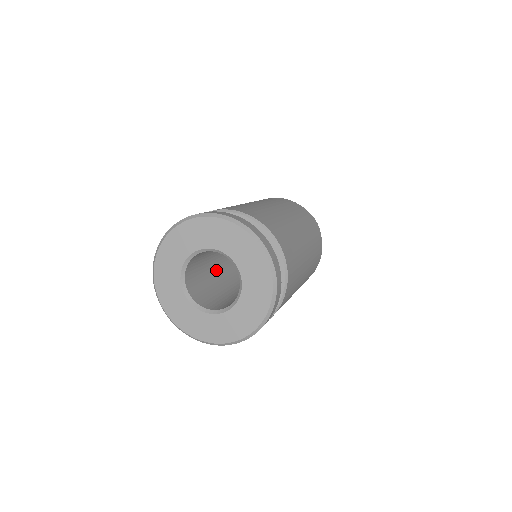
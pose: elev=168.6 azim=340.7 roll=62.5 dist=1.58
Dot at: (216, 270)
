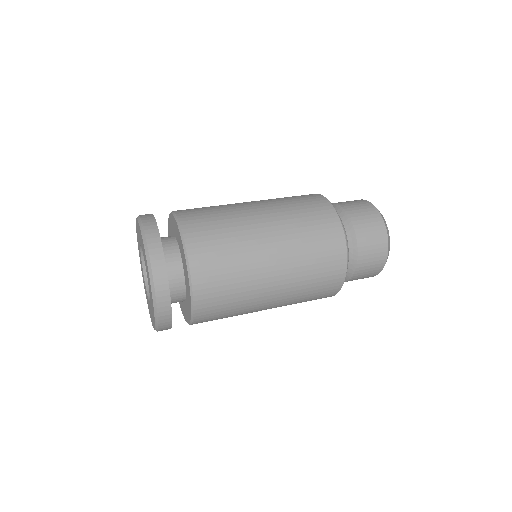
Dot at: occluded
